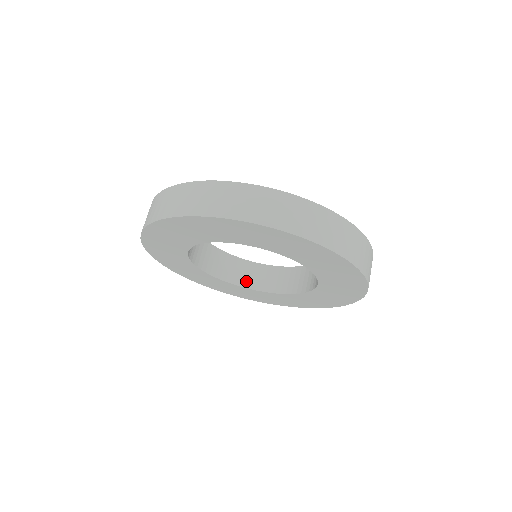
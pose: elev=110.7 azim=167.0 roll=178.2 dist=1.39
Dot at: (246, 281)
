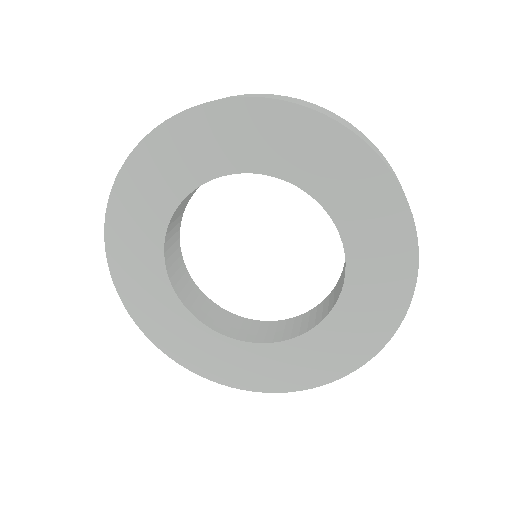
Dot at: (230, 331)
